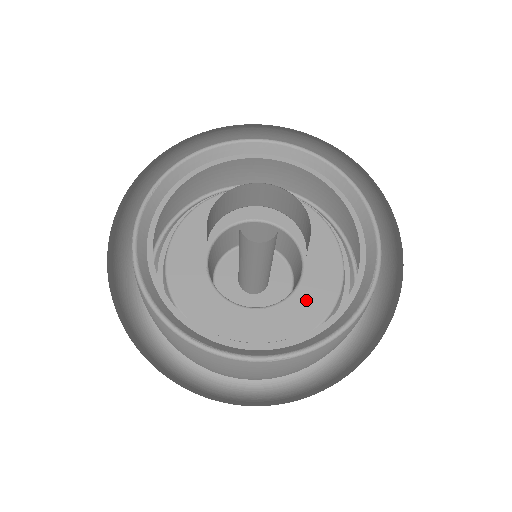
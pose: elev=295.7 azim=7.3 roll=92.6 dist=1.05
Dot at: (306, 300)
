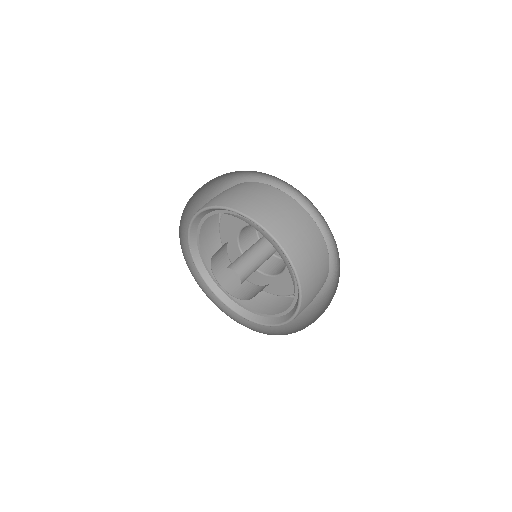
Dot at: occluded
